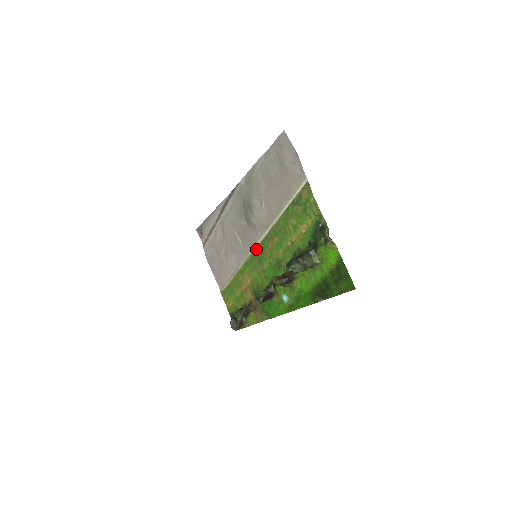
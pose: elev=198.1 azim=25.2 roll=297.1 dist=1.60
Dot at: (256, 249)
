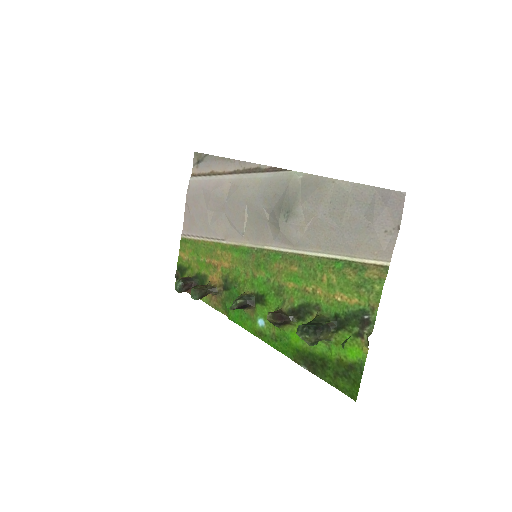
Dot at: (261, 250)
